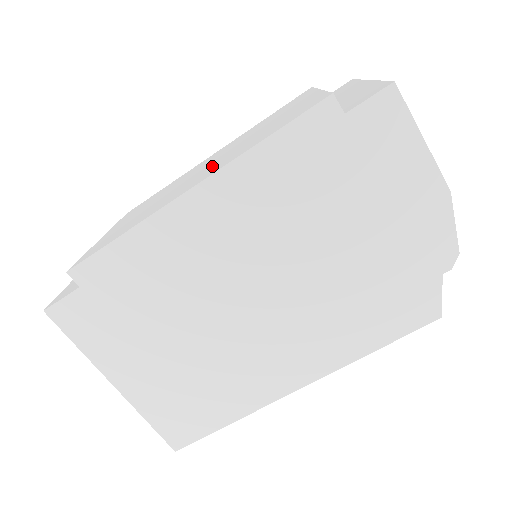
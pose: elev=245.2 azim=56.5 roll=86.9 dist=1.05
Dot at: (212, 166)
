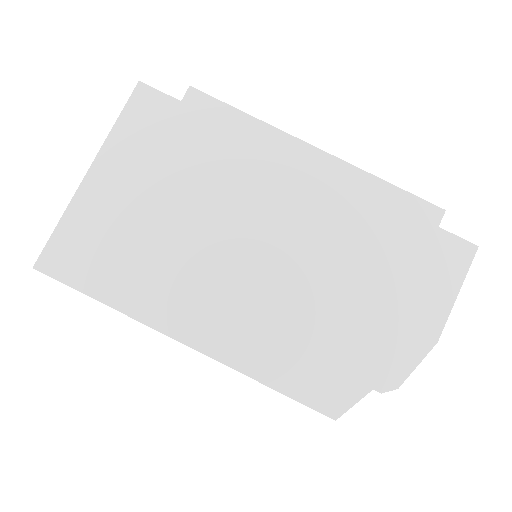
Dot at: occluded
